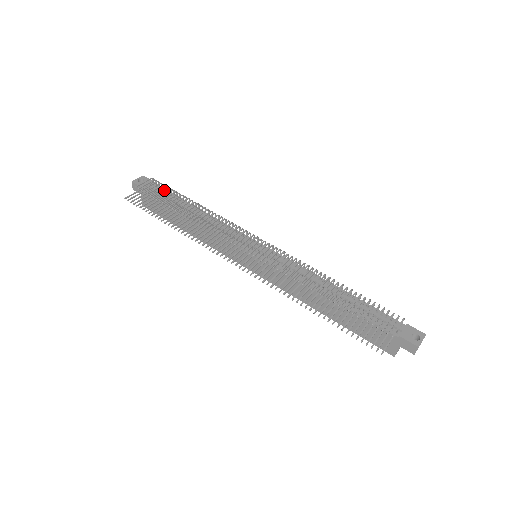
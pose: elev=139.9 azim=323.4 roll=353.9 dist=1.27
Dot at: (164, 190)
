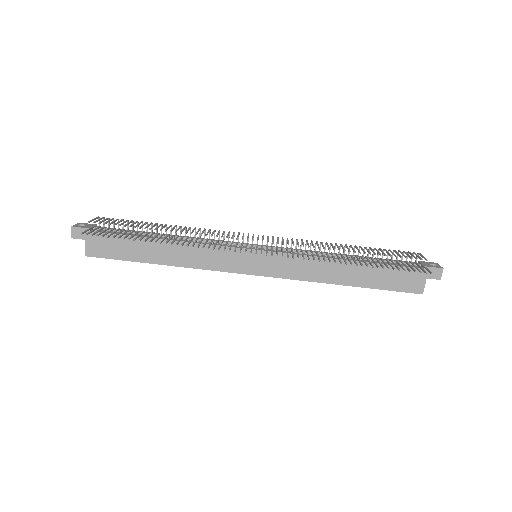
Dot at: (124, 221)
